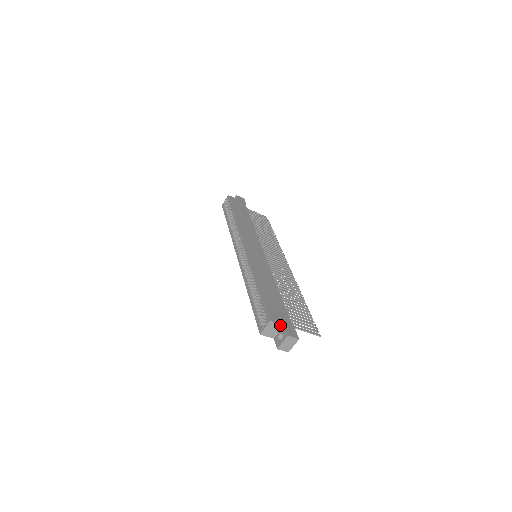
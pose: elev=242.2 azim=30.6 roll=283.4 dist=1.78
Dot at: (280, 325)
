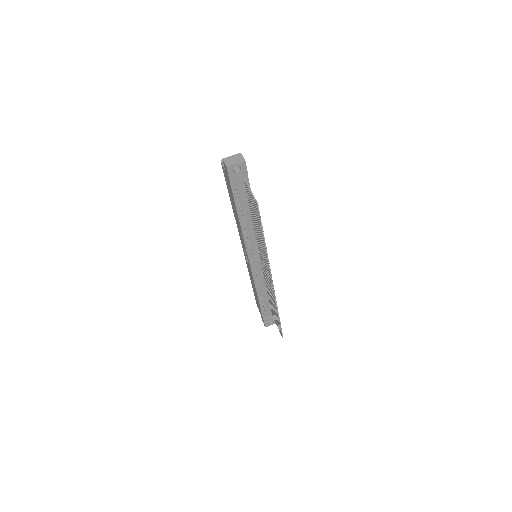
Dot at: occluded
